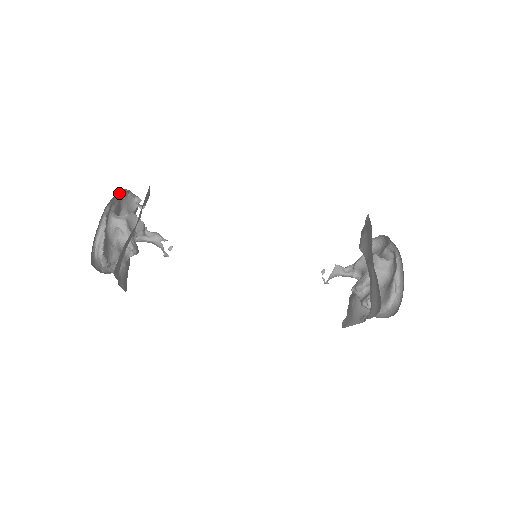
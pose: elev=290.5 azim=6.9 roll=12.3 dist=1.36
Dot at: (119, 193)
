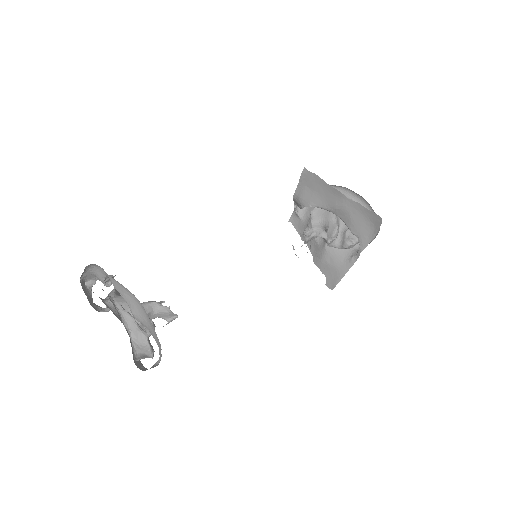
Dot at: occluded
